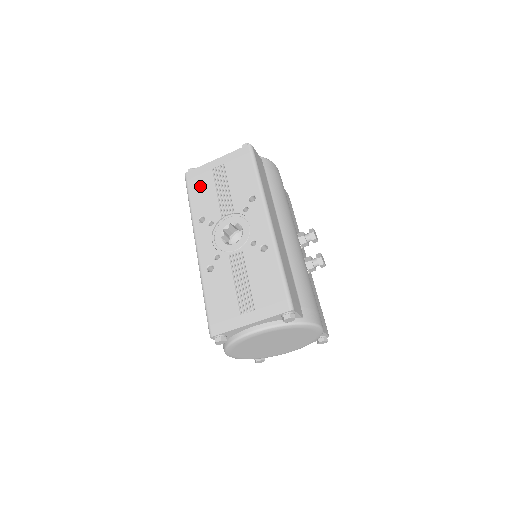
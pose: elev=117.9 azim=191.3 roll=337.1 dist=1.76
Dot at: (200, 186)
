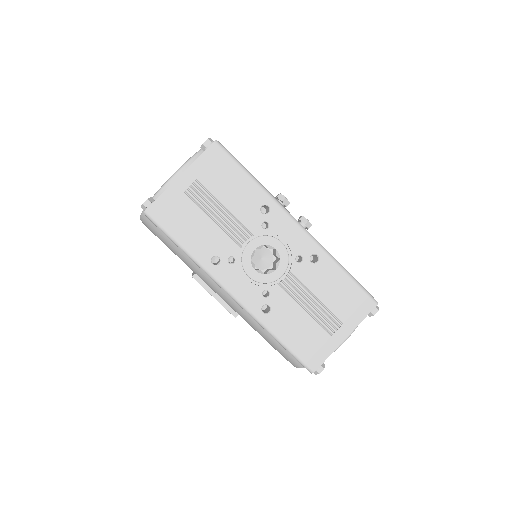
Dot at: (182, 221)
